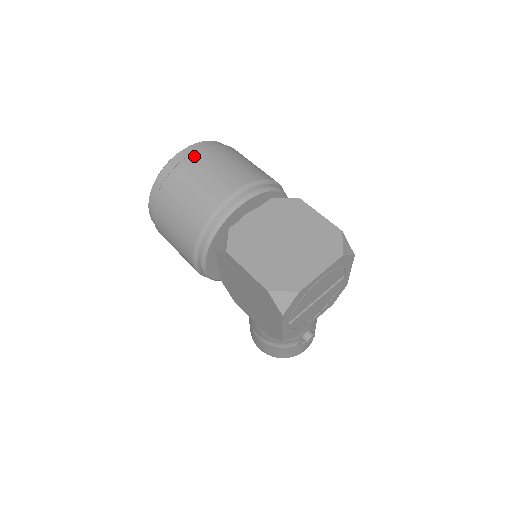
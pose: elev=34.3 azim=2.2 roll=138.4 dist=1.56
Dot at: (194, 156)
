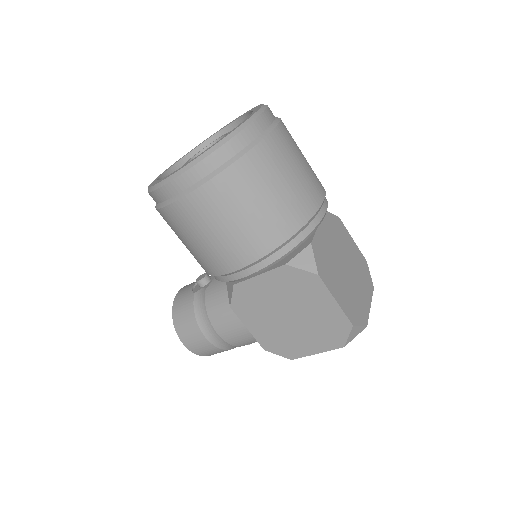
Dot at: (280, 131)
